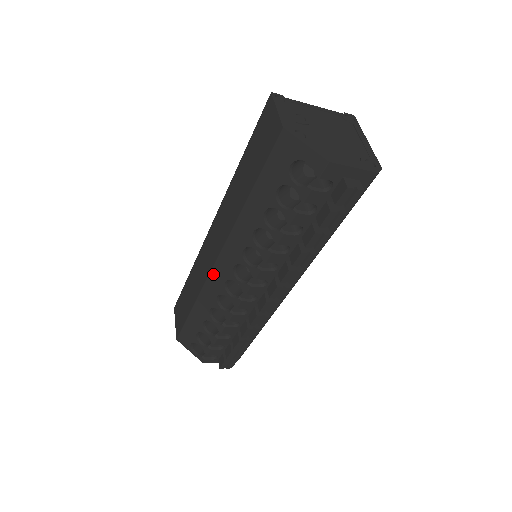
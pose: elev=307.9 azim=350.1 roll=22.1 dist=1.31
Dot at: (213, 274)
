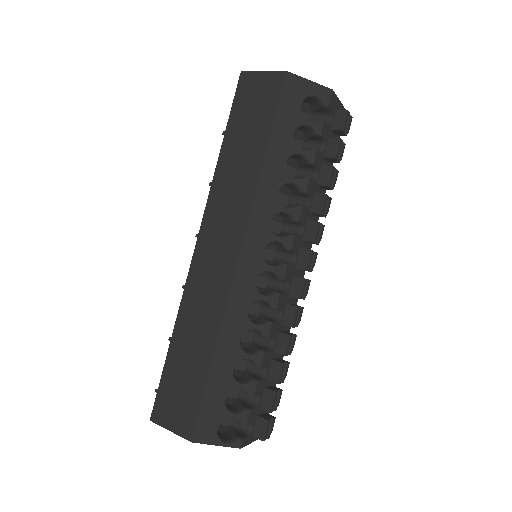
Dot at: (238, 279)
